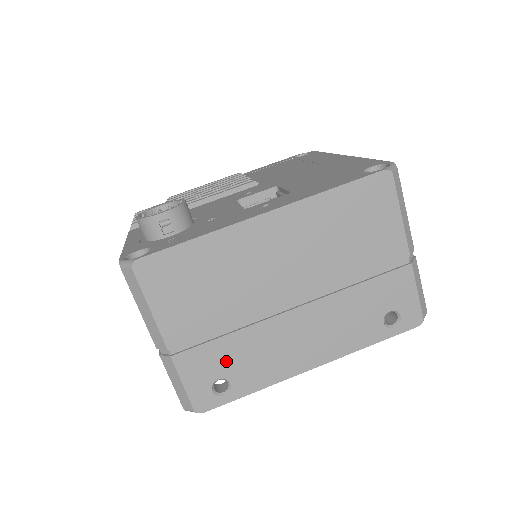
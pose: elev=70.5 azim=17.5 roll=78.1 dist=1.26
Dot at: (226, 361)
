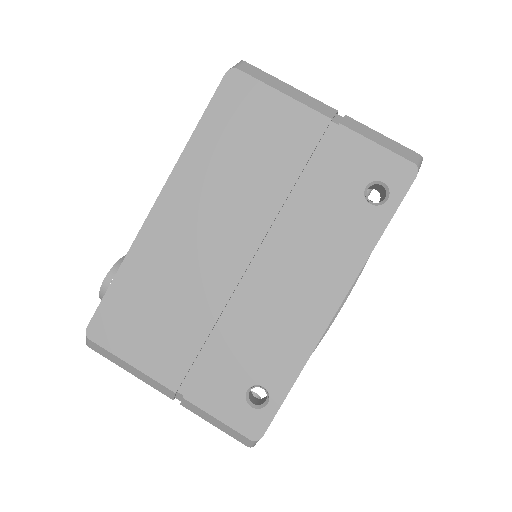
Dot at: (238, 366)
